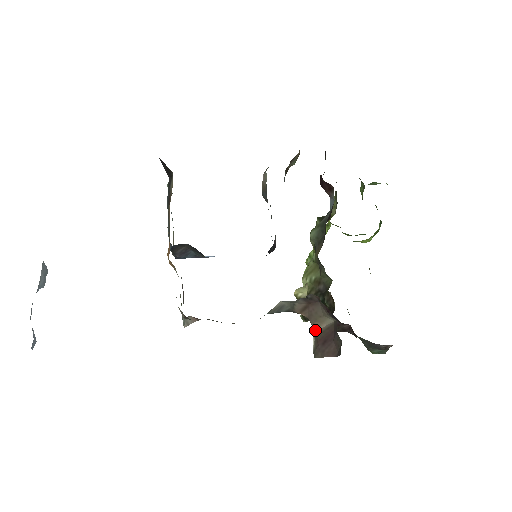
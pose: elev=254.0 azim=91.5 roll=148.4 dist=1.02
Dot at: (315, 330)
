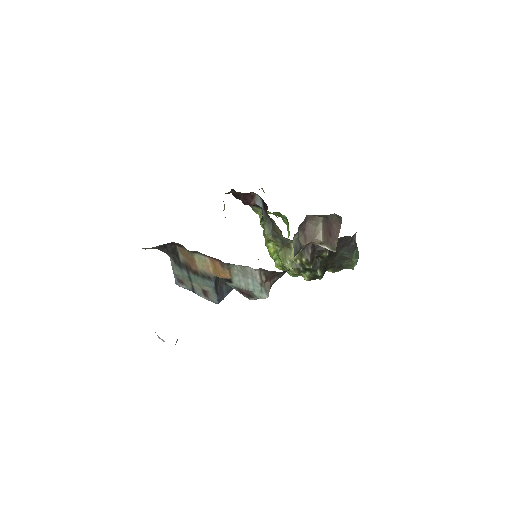
Dot at: (320, 241)
